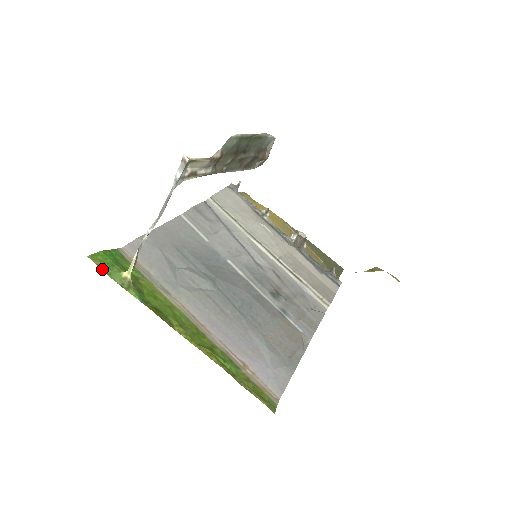
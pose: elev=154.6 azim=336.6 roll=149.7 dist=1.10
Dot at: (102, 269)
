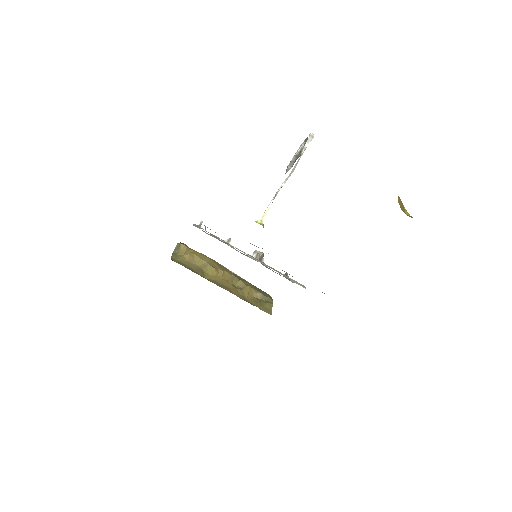
Dot at: occluded
